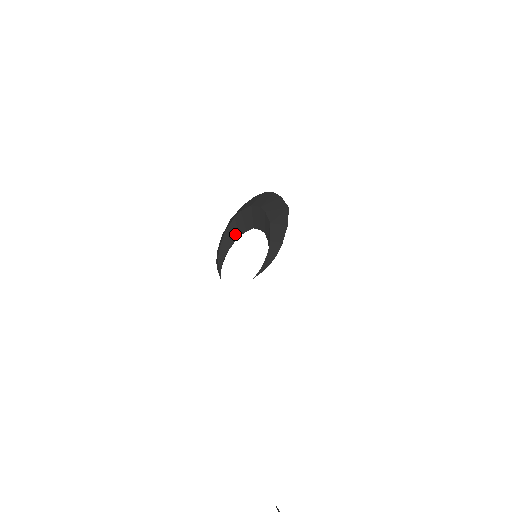
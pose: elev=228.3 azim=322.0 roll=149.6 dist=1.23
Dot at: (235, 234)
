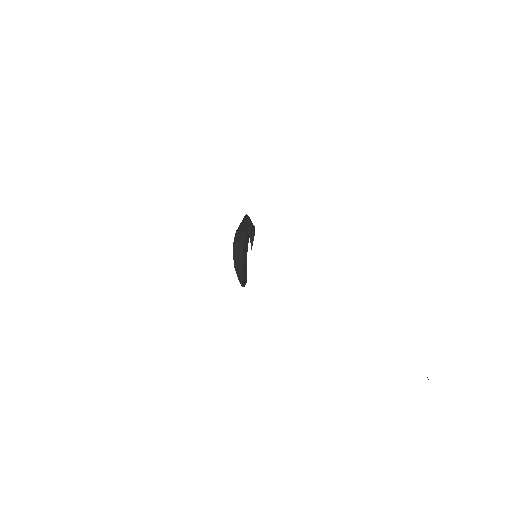
Dot at: (240, 263)
